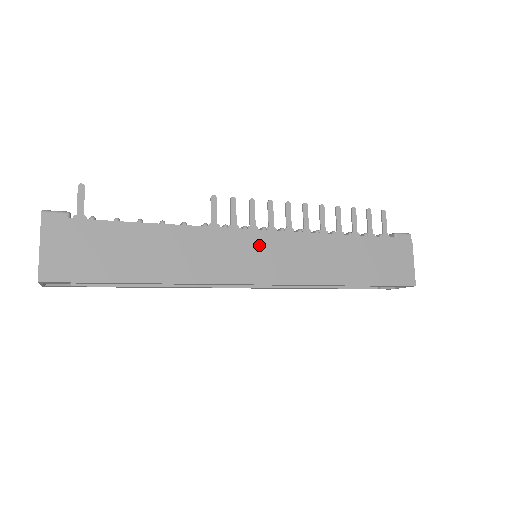
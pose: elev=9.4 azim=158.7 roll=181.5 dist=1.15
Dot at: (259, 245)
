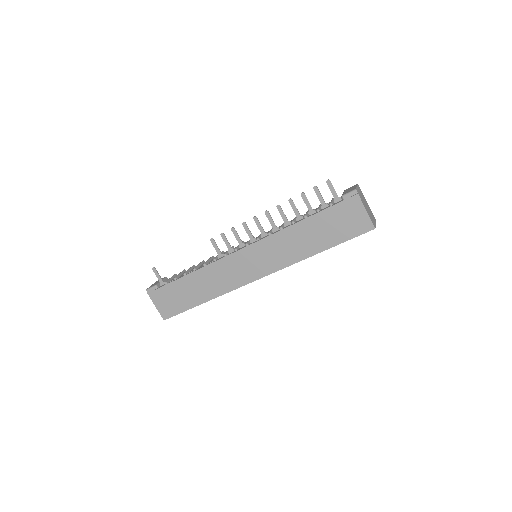
Dot at: (247, 257)
